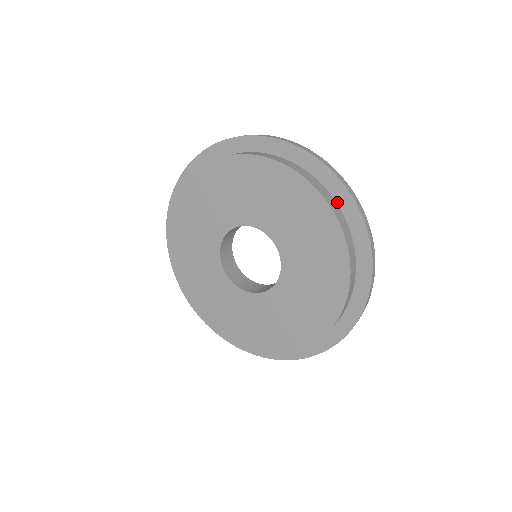
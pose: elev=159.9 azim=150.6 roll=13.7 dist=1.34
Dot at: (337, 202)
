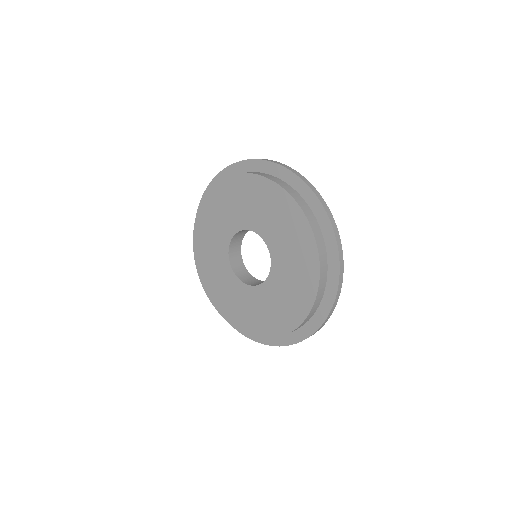
Dot at: (279, 178)
